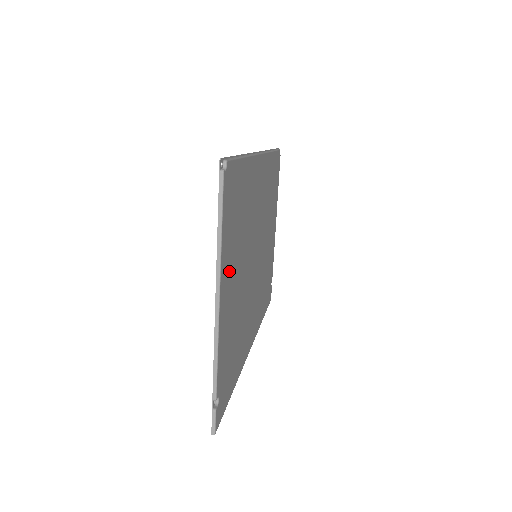
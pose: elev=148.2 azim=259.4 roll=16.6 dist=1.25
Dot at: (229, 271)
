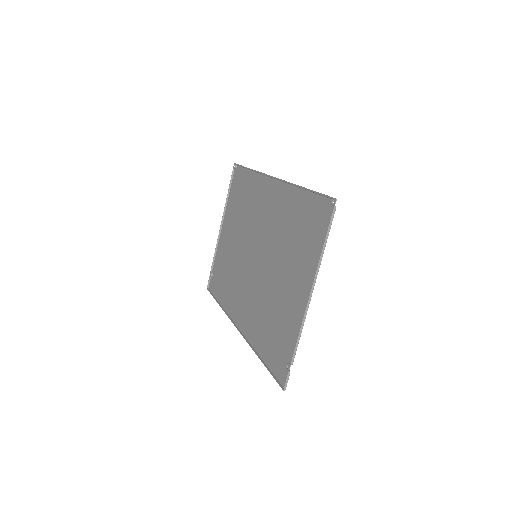
Dot at: (303, 272)
